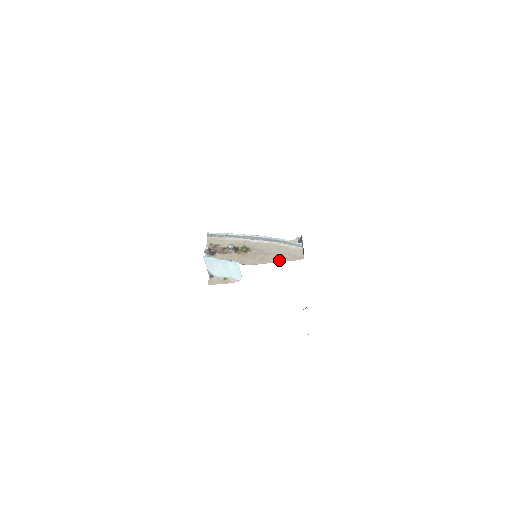
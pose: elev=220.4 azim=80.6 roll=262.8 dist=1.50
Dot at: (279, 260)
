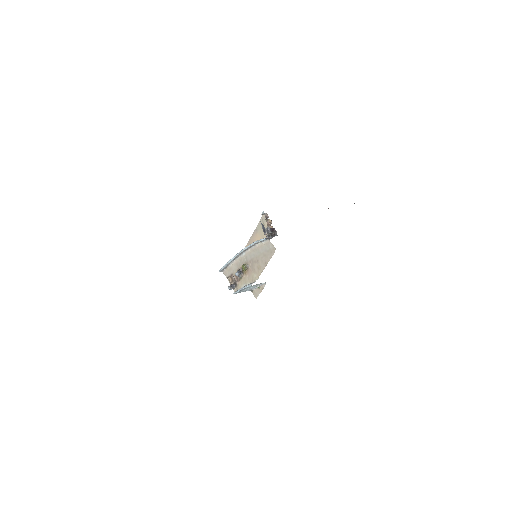
Dot at: (266, 262)
